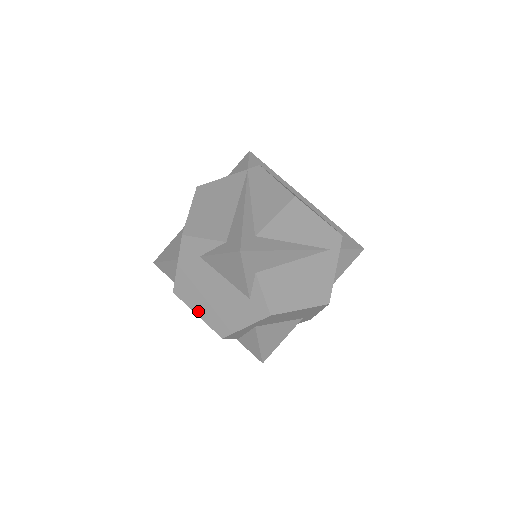
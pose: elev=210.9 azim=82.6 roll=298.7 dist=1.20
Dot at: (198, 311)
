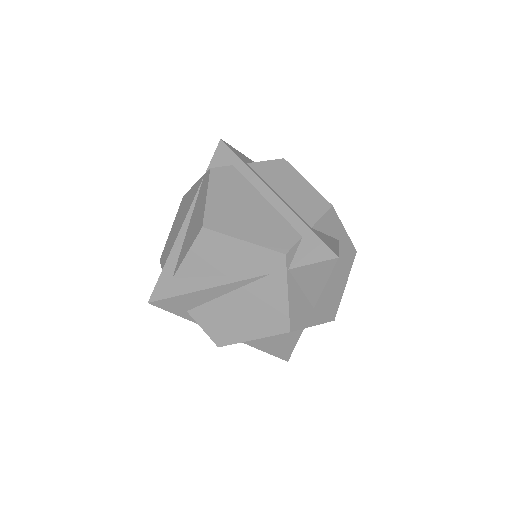
Dot at: occluded
